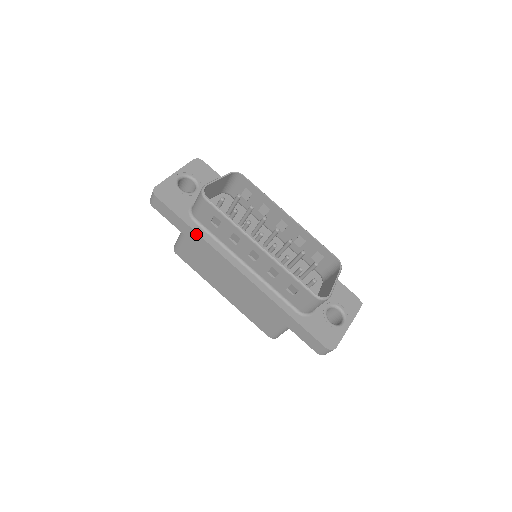
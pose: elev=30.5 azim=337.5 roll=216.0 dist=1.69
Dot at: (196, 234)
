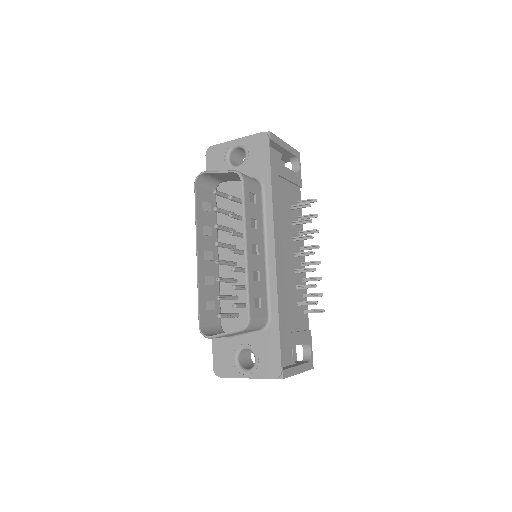
Dot at: occluded
